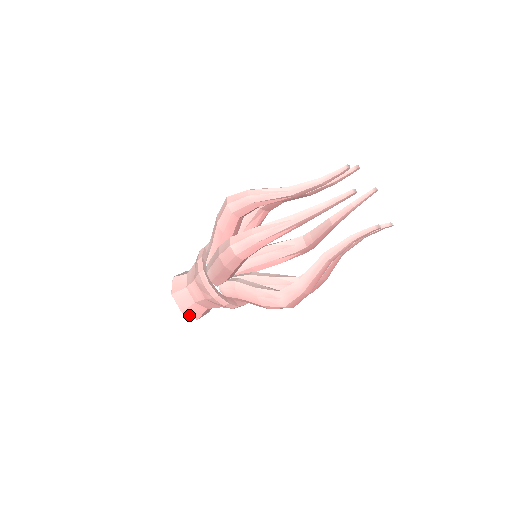
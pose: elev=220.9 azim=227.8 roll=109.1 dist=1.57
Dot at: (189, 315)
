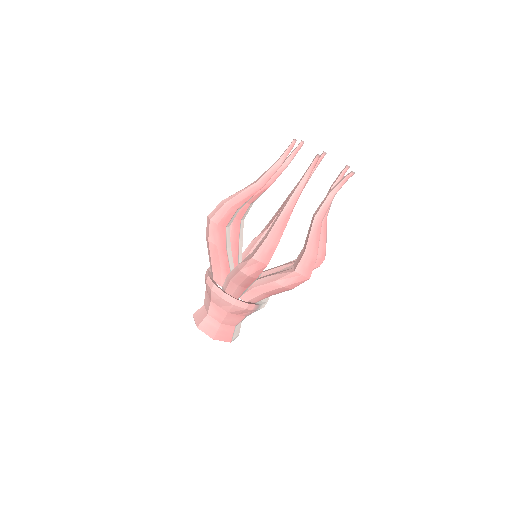
Dot at: (204, 332)
